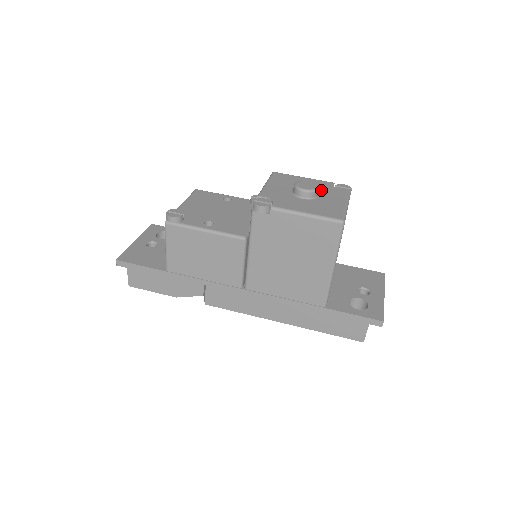
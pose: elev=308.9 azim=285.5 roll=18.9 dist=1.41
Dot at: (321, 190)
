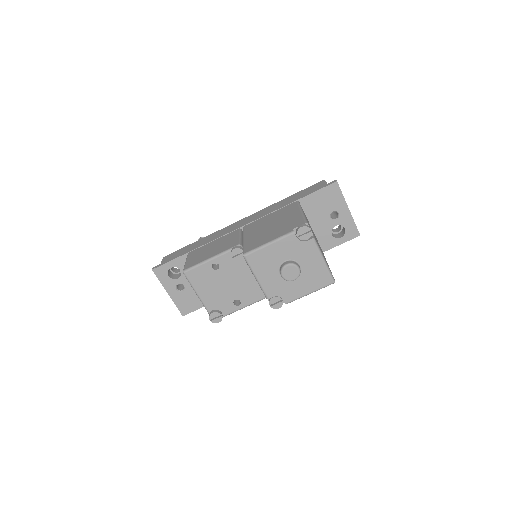
Dot at: (295, 255)
